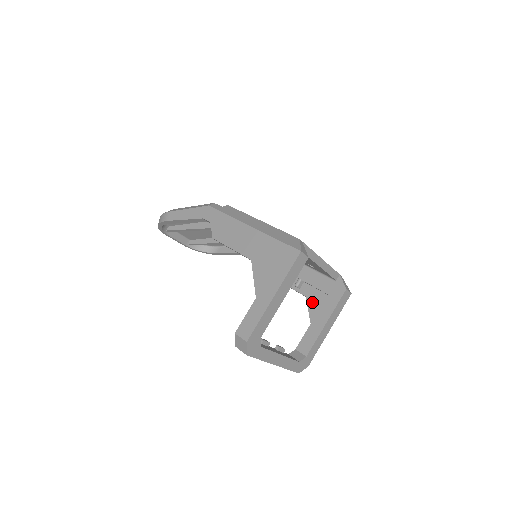
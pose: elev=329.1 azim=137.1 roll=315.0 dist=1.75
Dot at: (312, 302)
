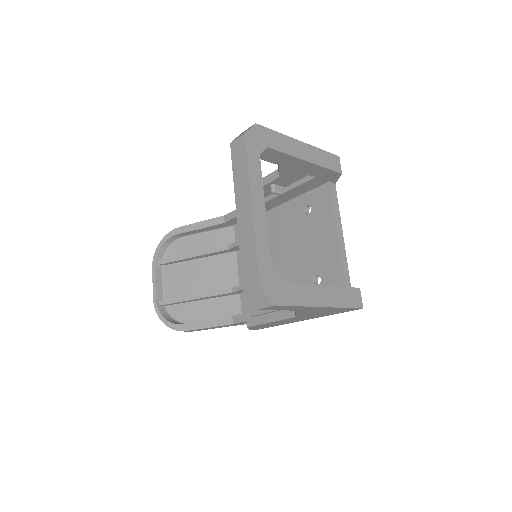
Dot at: occluded
